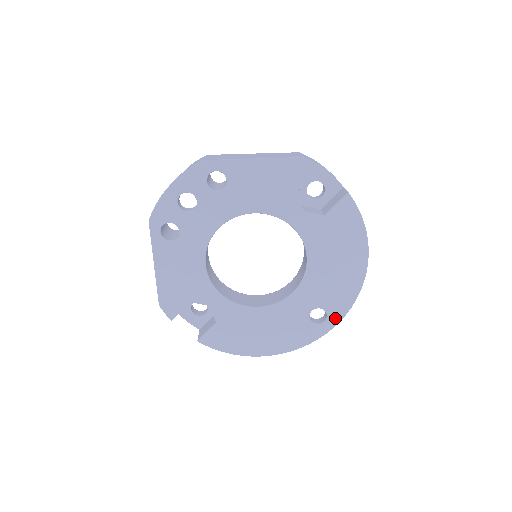
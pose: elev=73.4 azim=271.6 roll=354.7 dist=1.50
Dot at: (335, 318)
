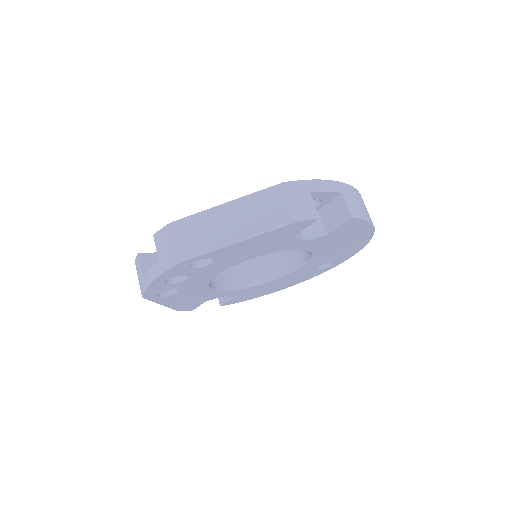
Dot at: (342, 261)
